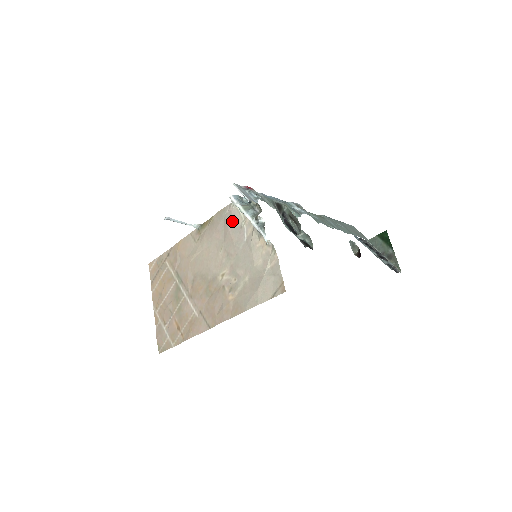
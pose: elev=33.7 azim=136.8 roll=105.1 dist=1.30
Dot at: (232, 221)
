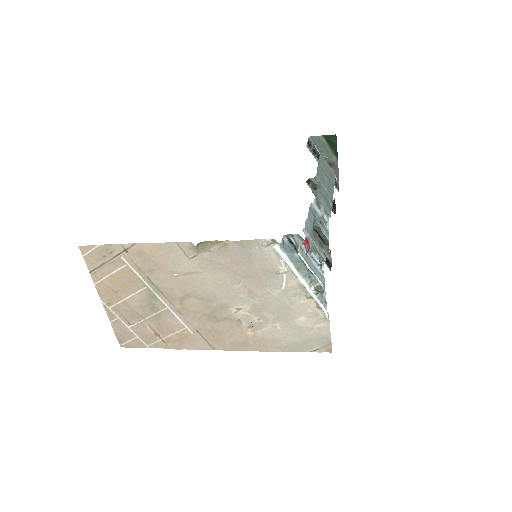
Dot at: (264, 263)
